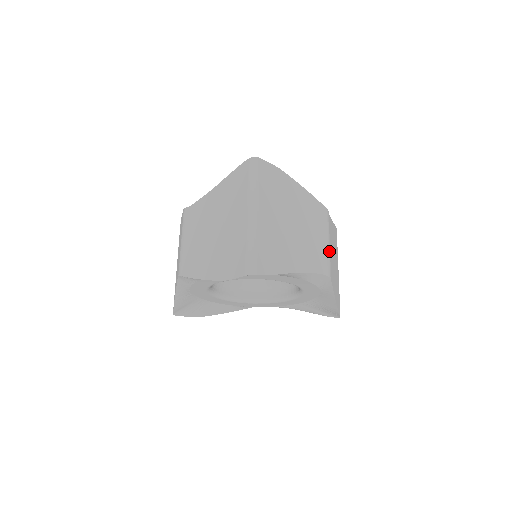
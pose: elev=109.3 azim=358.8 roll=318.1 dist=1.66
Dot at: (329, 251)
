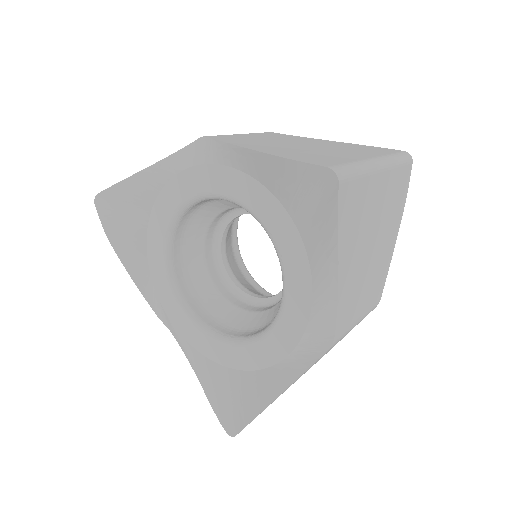
Dot at: (351, 328)
